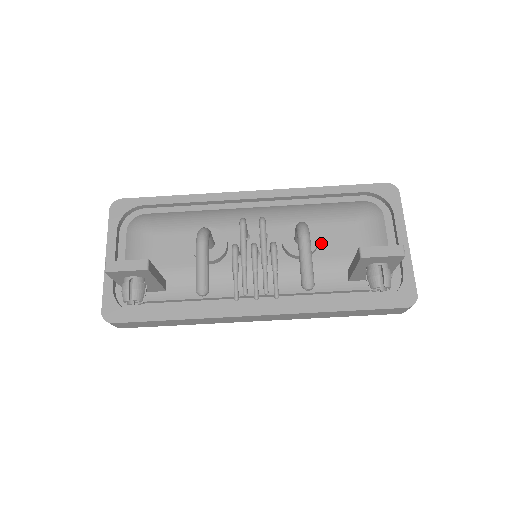
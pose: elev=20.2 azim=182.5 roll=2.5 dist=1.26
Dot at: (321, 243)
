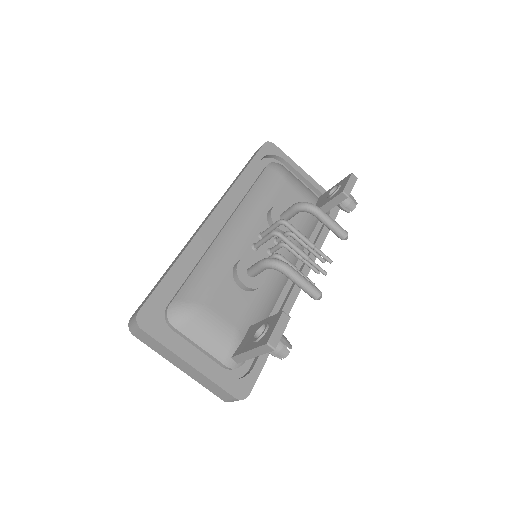
Dot at: occluded
